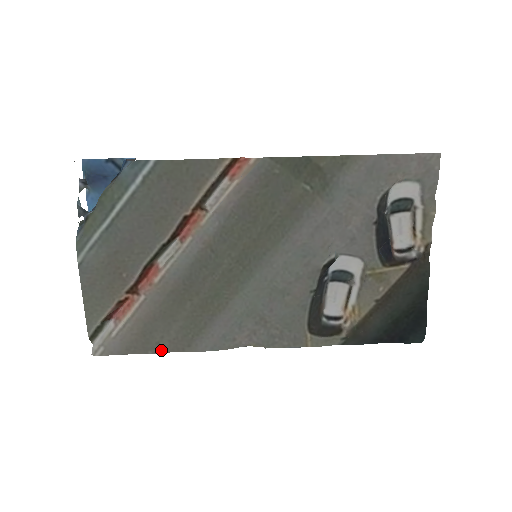
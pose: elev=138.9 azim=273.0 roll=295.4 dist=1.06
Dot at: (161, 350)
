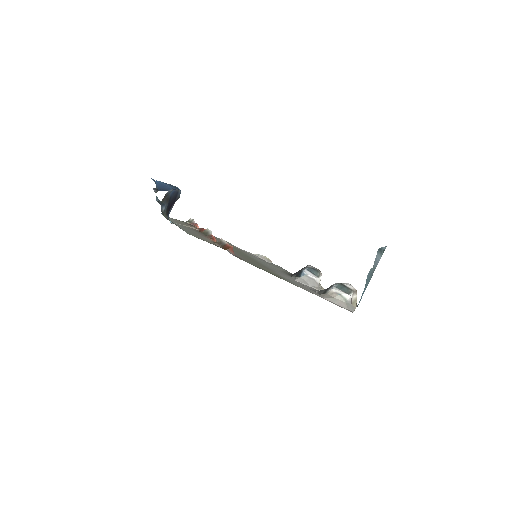
Dot at: occluded
